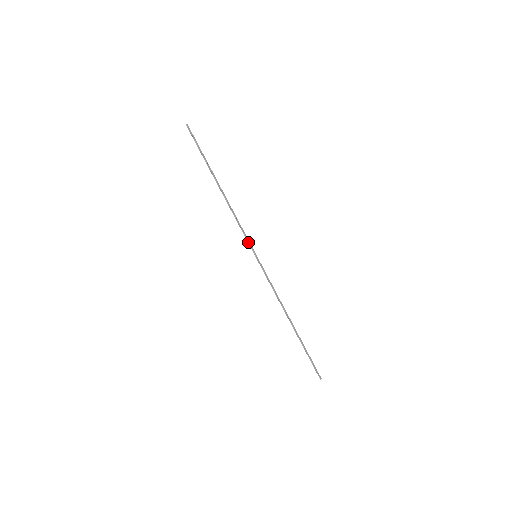
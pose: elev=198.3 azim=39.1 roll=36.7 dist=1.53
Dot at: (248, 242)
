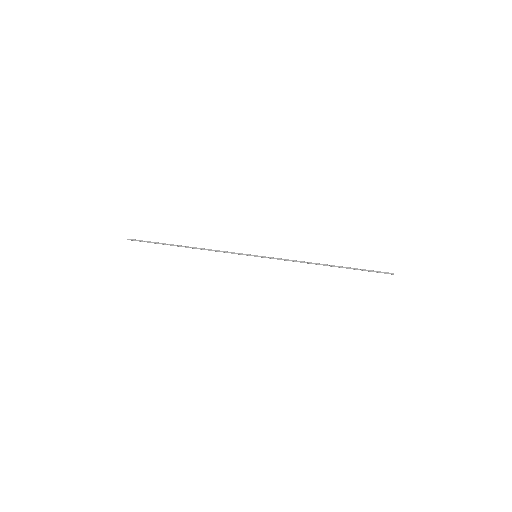
Dot at: occluded
